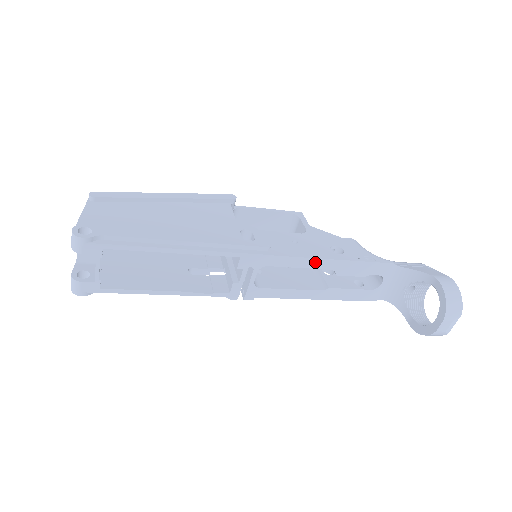
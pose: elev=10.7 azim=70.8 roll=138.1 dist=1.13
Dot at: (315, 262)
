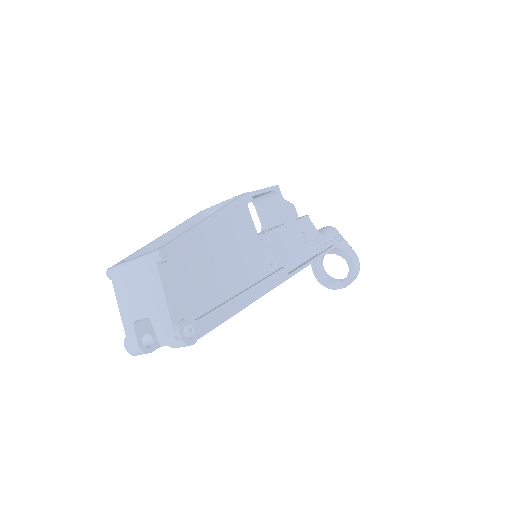
Dot at: occluded
